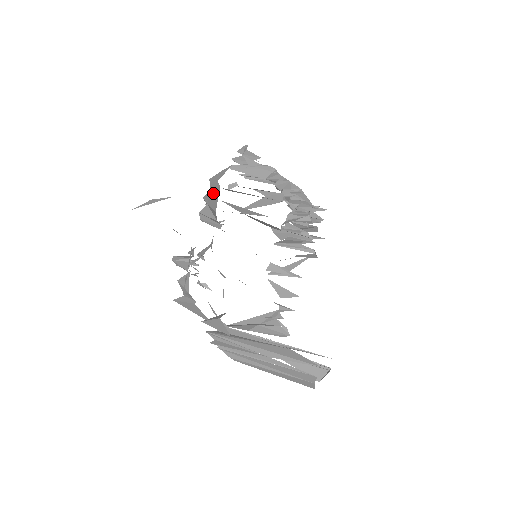
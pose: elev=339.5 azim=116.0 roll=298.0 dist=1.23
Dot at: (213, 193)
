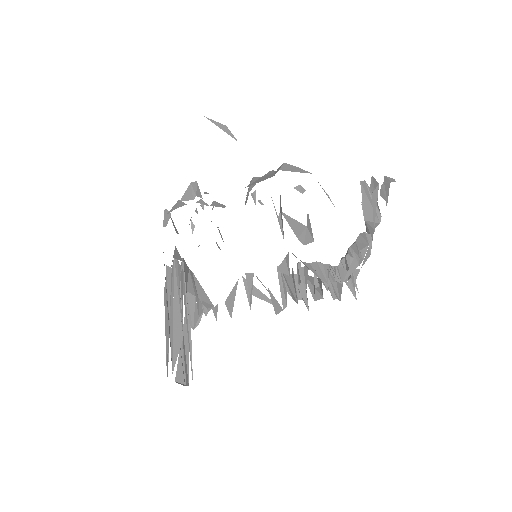
Dot at: (270, 175)
